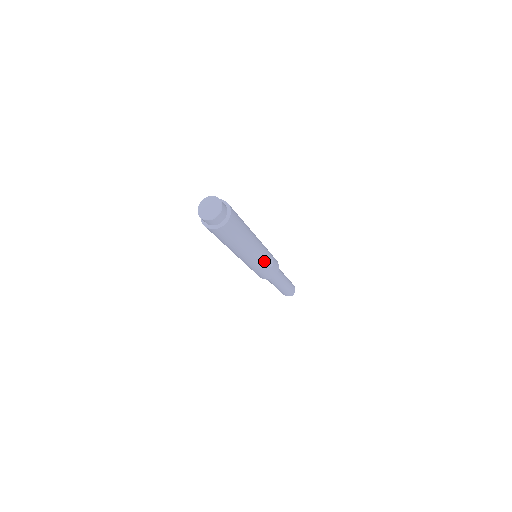
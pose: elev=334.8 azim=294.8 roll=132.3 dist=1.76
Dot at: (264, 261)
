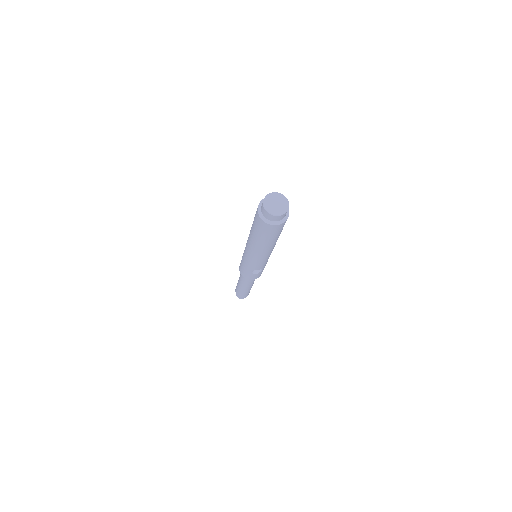
Dot at: (255, 266)
